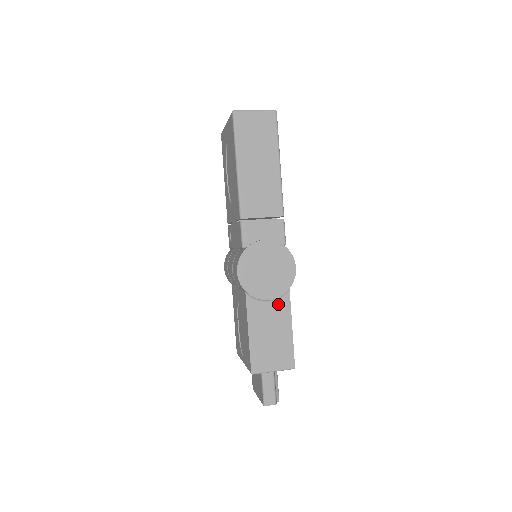
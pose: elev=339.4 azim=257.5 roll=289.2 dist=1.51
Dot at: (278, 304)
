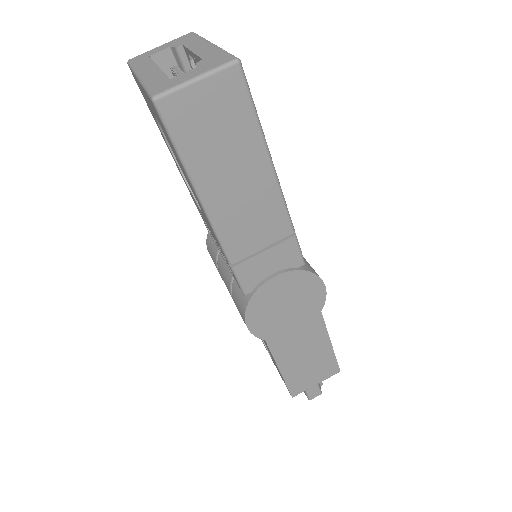
Dot at: (309, 329)
